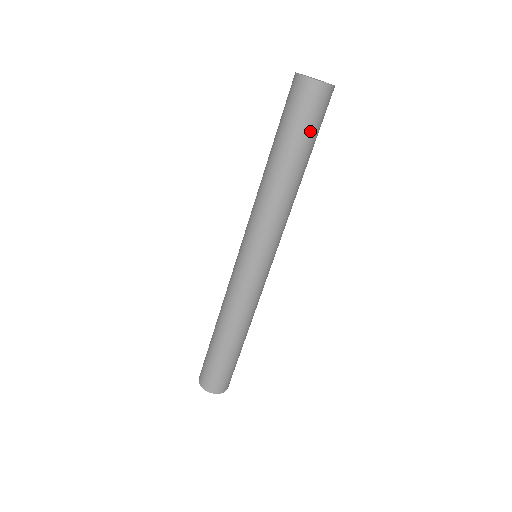
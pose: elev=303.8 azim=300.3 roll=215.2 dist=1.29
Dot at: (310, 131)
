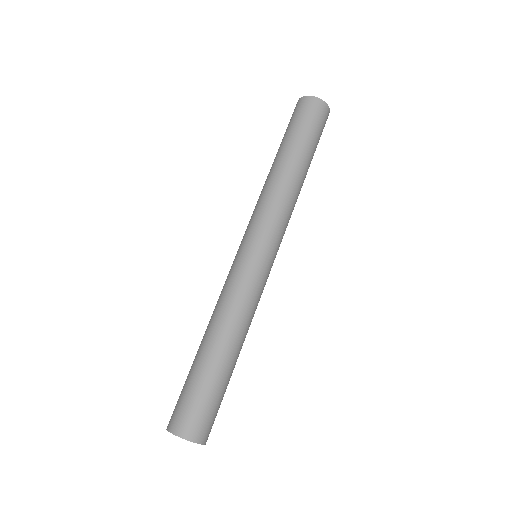
Dot at: (305, 130)
